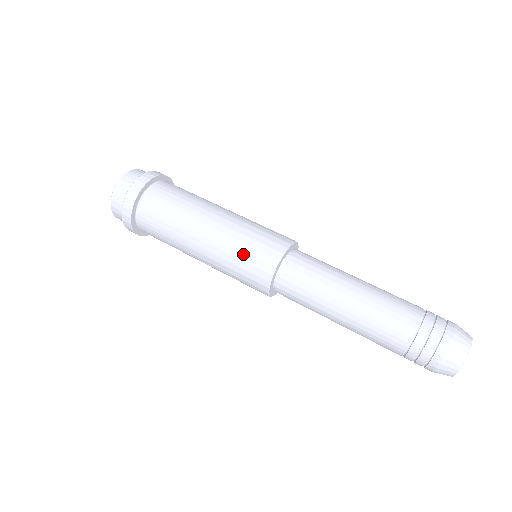
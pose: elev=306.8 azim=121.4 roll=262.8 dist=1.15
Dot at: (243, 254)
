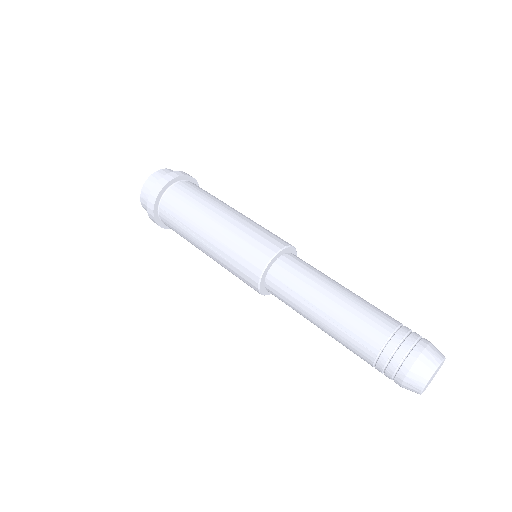
Dot at: (234, 268)
